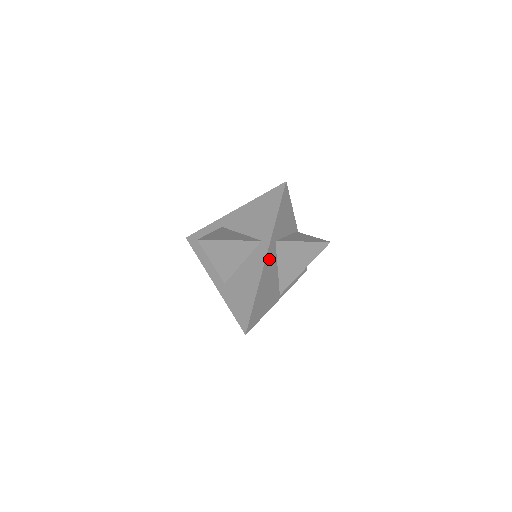
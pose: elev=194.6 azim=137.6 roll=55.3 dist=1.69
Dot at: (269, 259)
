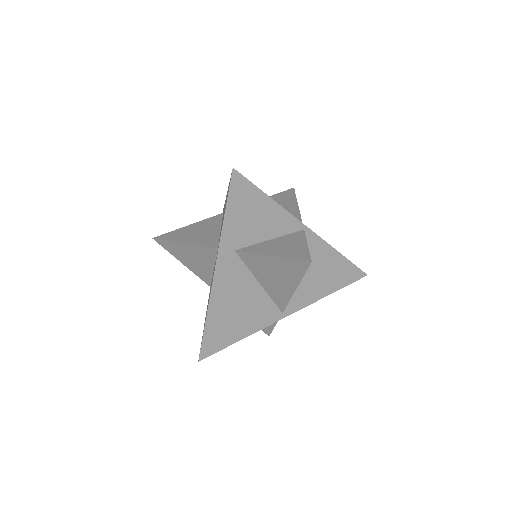
Dot at: occluded
